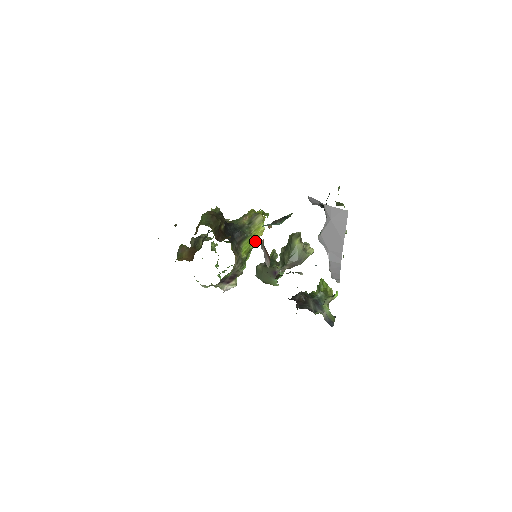
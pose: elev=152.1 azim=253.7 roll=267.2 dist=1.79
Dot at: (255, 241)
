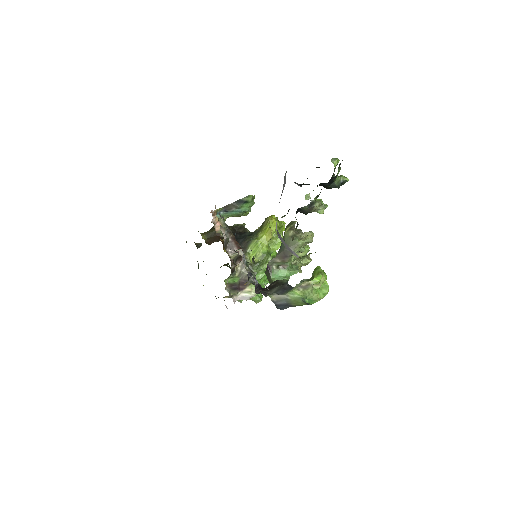
Dot at: (265, 244)
